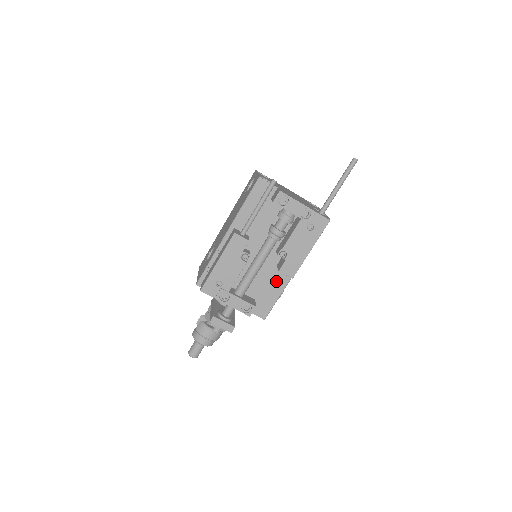
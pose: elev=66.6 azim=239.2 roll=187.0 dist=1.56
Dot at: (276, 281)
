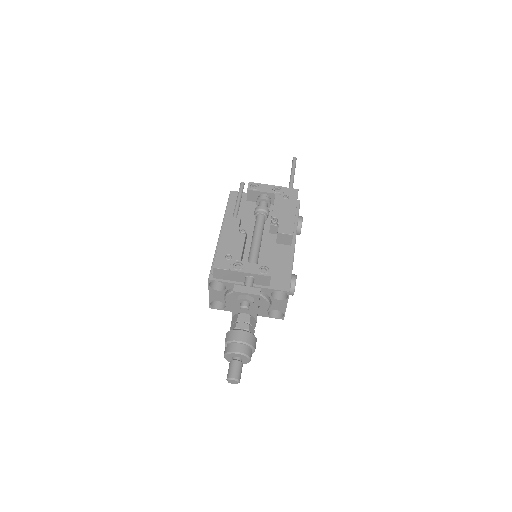
Dot at: (282, 255)
